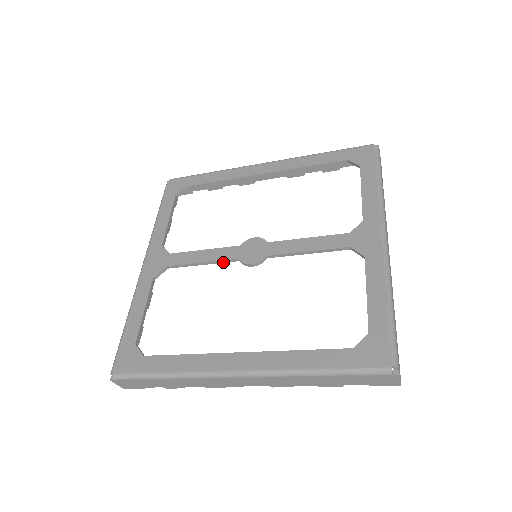
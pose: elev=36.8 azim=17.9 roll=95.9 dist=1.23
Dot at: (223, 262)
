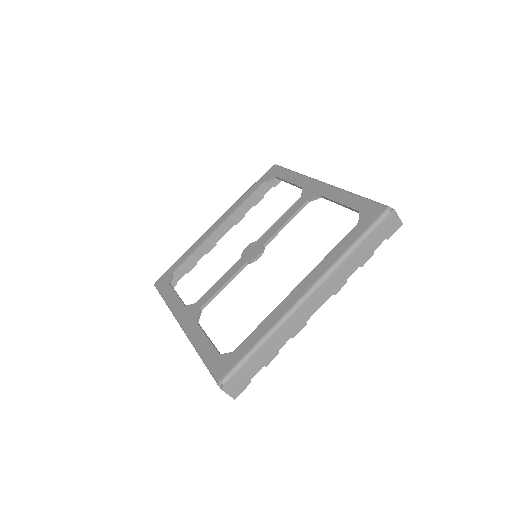
Dot at: occluded
